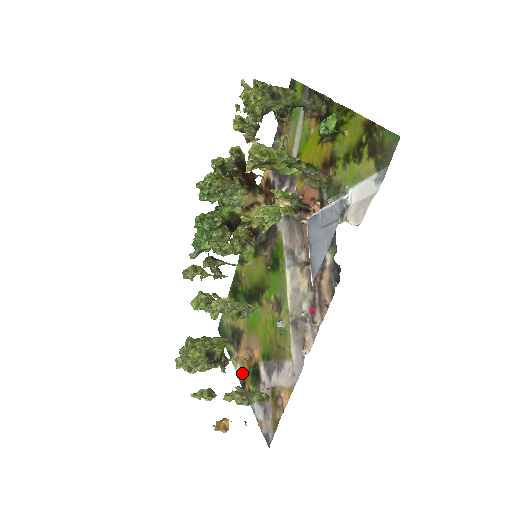
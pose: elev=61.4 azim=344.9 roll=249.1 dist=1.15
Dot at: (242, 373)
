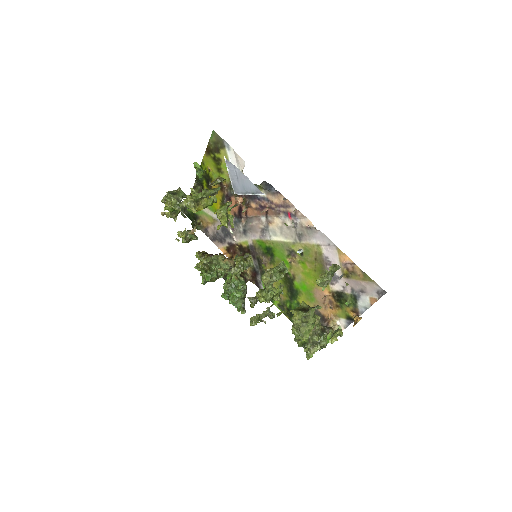
Dot at: (343, 319)
